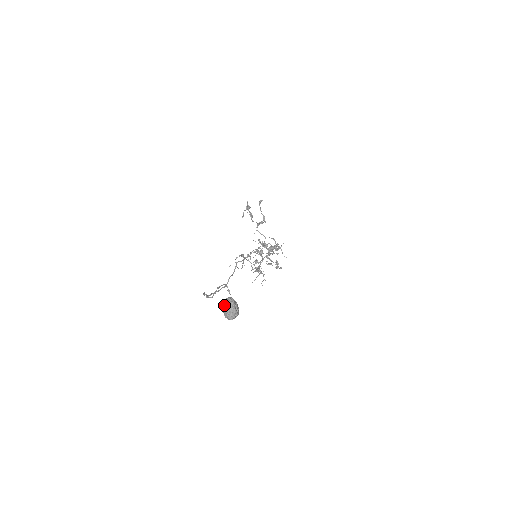
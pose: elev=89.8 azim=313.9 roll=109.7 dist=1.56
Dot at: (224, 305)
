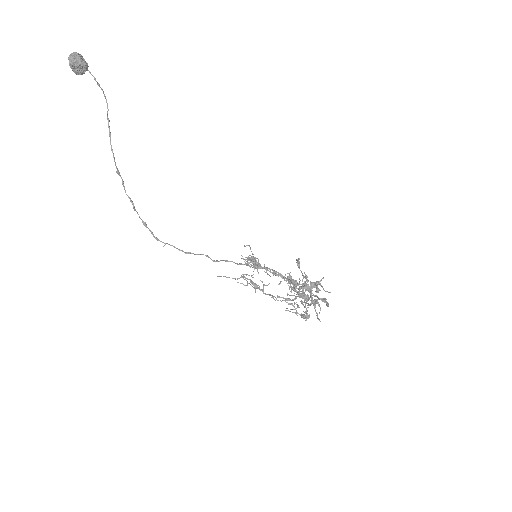
Dot at: occluded
